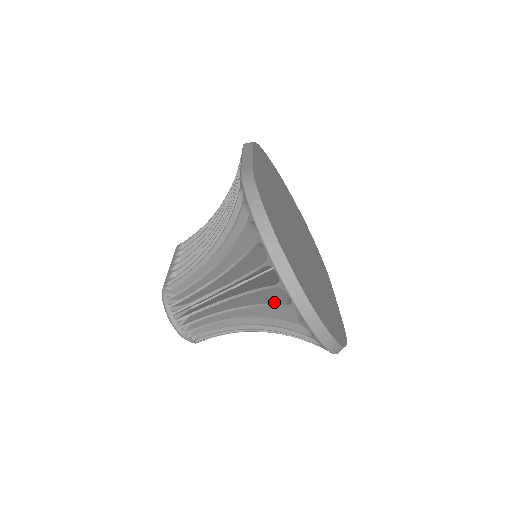
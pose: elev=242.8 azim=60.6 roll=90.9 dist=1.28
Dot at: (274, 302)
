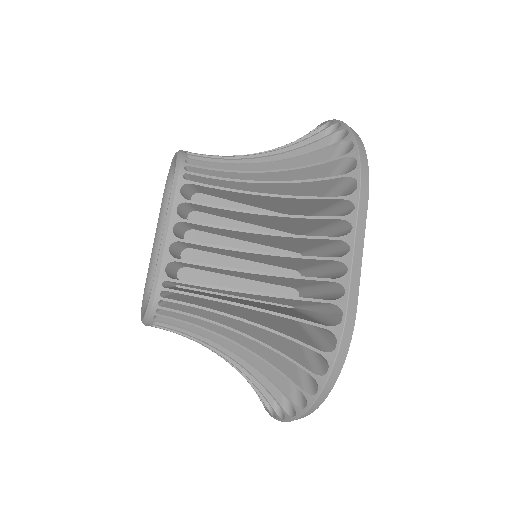
Dot at: (263, 391)
